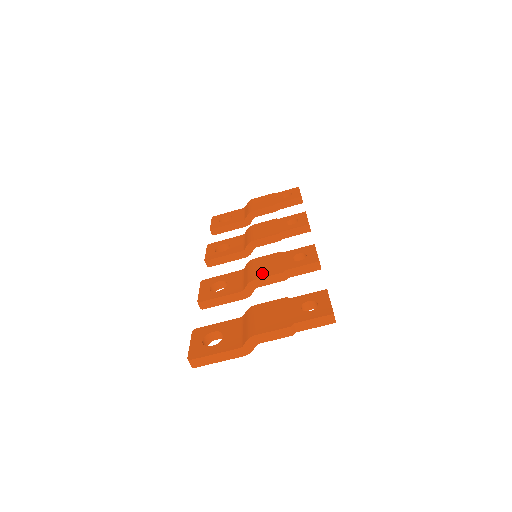
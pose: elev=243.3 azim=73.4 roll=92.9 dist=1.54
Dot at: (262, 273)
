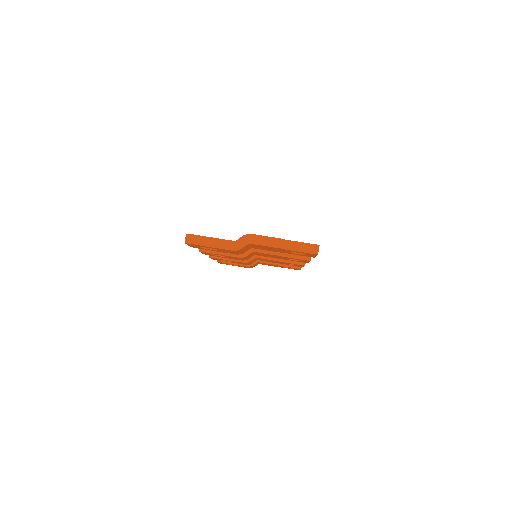
Dot at: occluded
